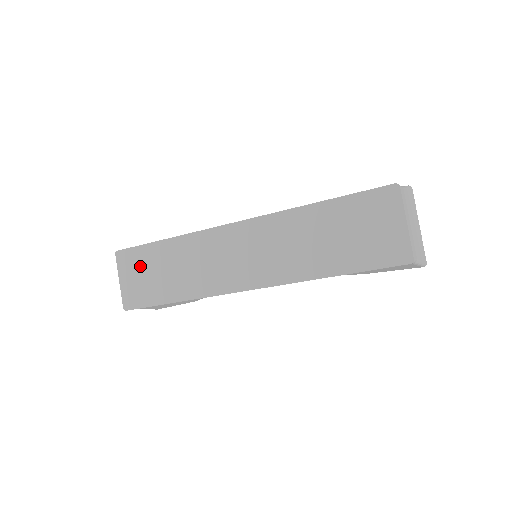
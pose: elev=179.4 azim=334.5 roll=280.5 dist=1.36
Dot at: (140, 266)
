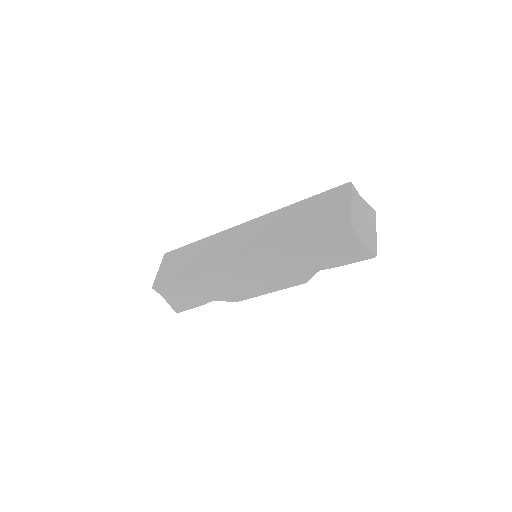
Dot at: (176, 259)
